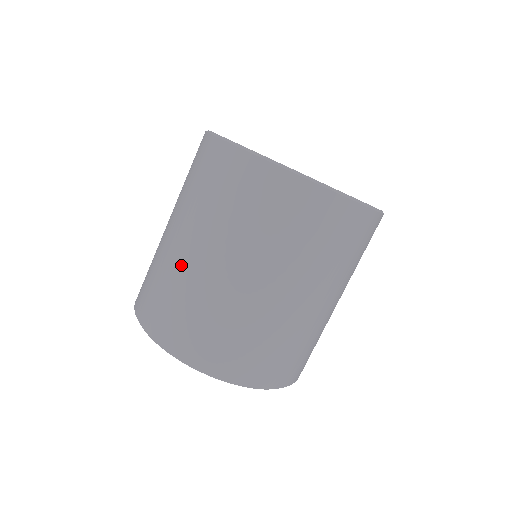
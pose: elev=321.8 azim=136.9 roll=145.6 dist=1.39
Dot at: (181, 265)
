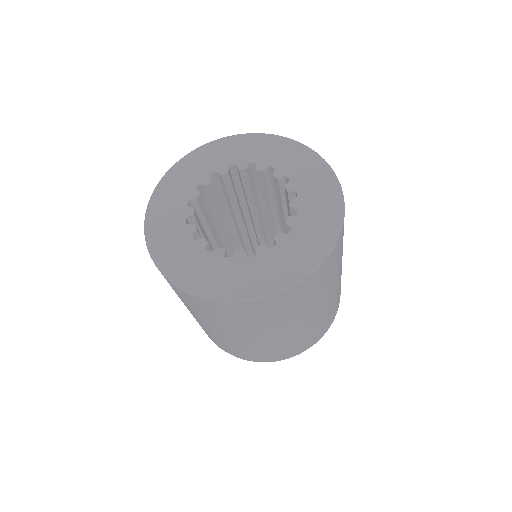
Dot at: occluded
